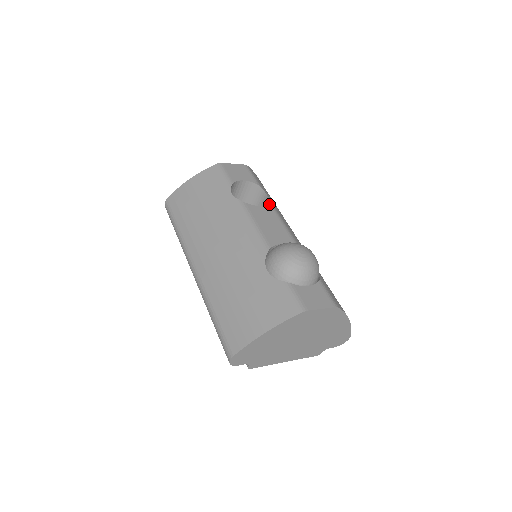
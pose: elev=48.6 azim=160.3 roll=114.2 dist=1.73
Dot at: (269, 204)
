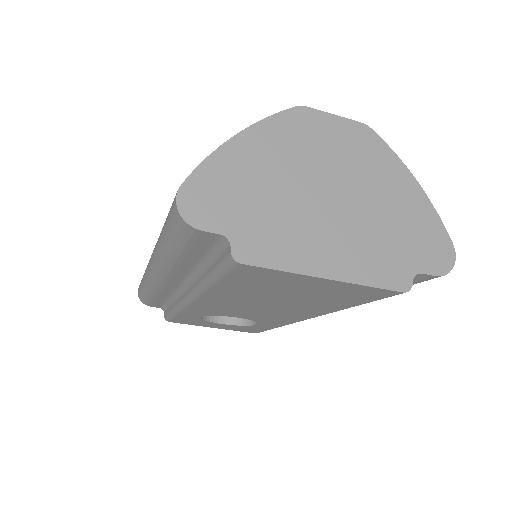
Dot at: occluded
